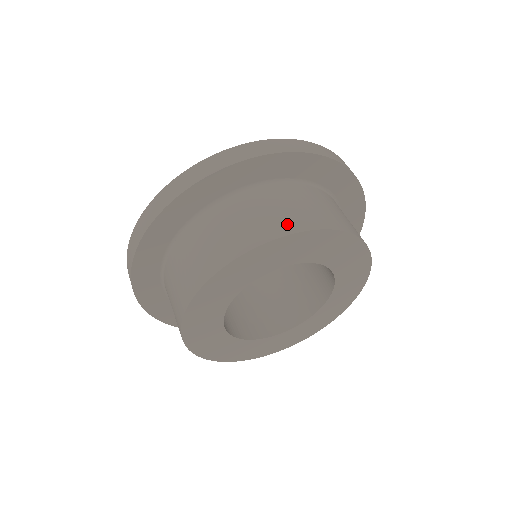
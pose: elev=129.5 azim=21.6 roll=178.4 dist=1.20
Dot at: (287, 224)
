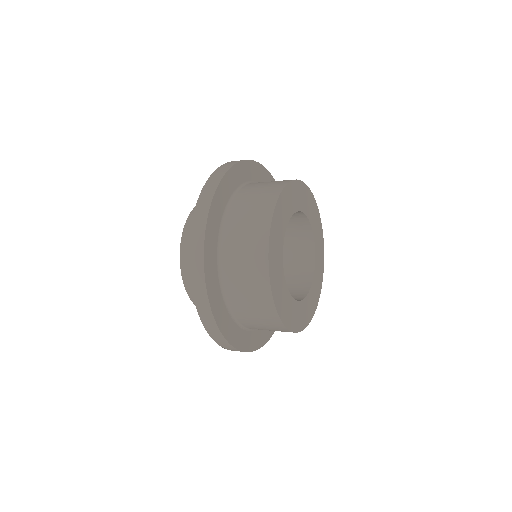
Dot at: (277, 185)
